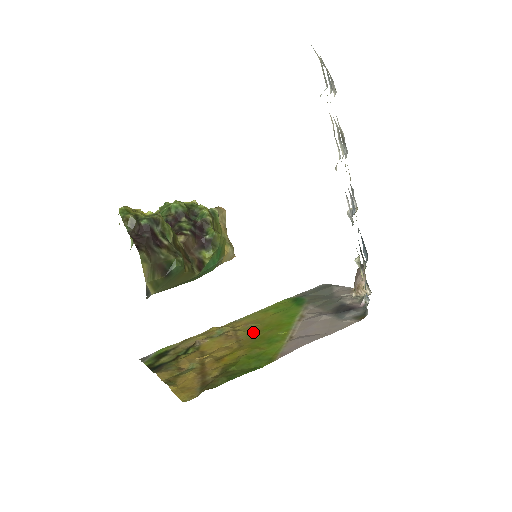
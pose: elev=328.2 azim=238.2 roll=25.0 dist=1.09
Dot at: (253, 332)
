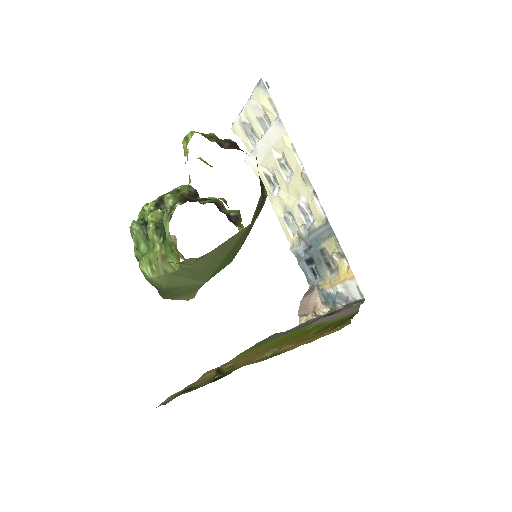
Dot at: (272, 345)
